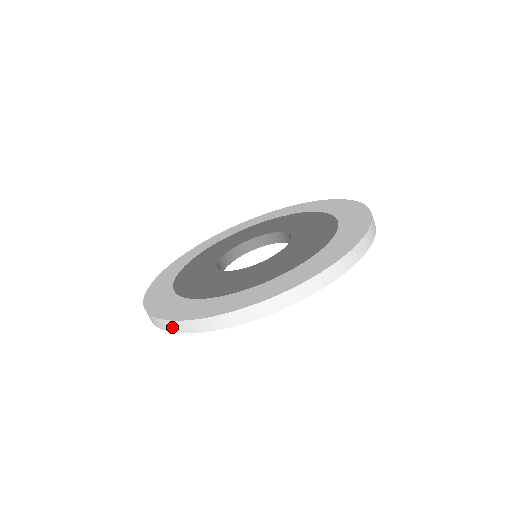
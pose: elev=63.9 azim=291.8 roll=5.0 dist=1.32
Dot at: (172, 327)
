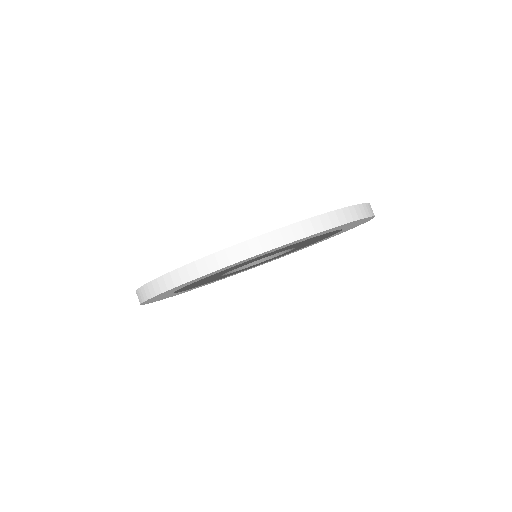
Dot at: (172, 281)
